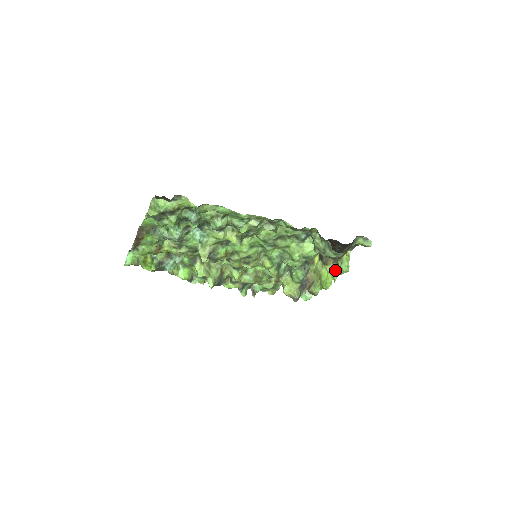
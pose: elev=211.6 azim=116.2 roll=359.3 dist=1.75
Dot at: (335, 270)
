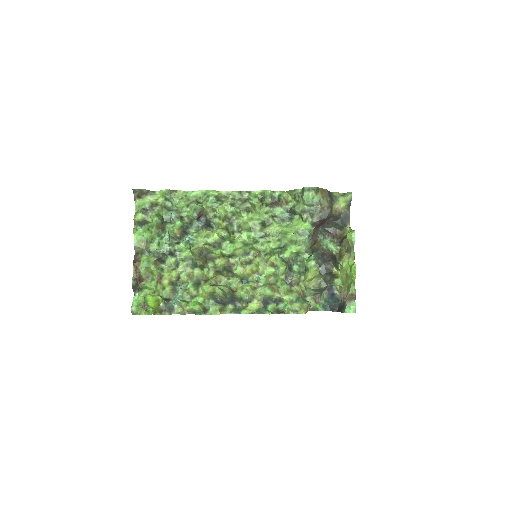
Dot at: (349, 251)
